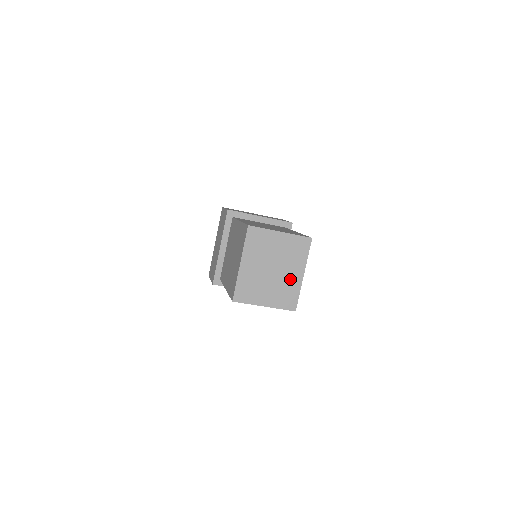
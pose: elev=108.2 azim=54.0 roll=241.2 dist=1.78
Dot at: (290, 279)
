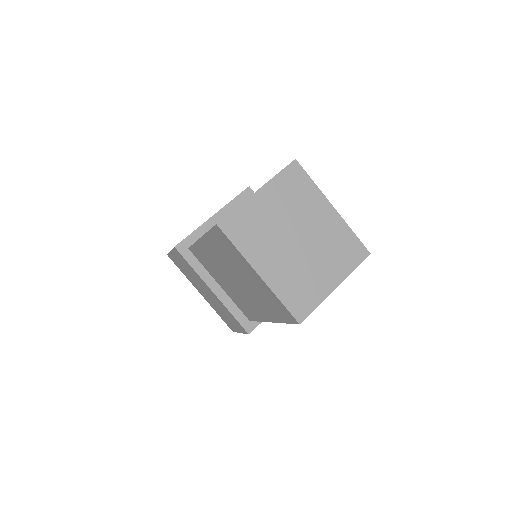
Dot at: (326, 228)
